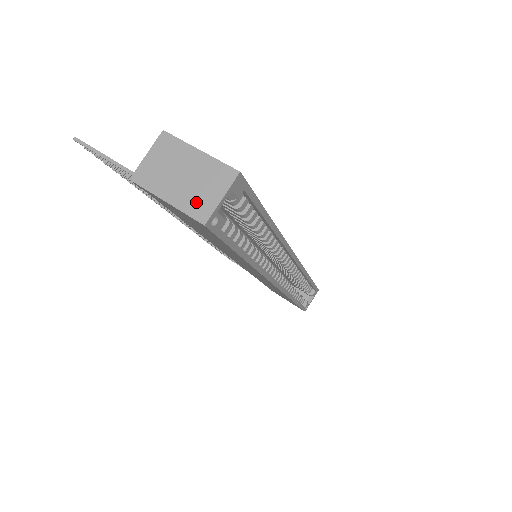
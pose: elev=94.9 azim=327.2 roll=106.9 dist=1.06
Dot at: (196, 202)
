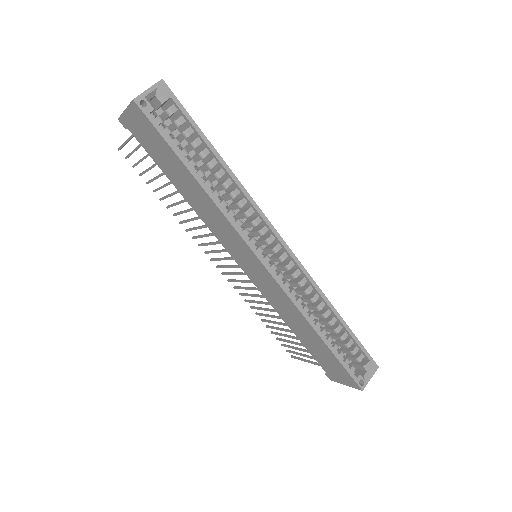
Dot at: occluded
